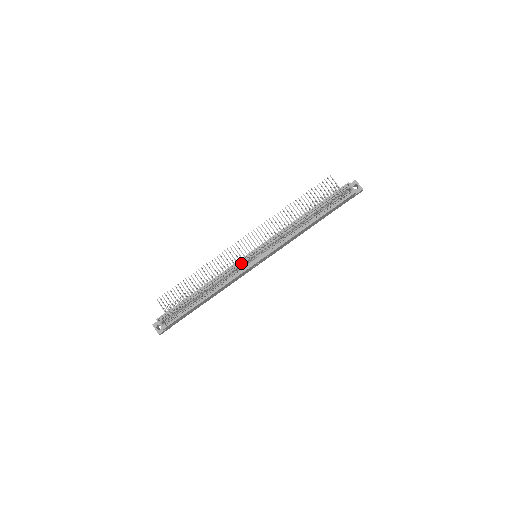
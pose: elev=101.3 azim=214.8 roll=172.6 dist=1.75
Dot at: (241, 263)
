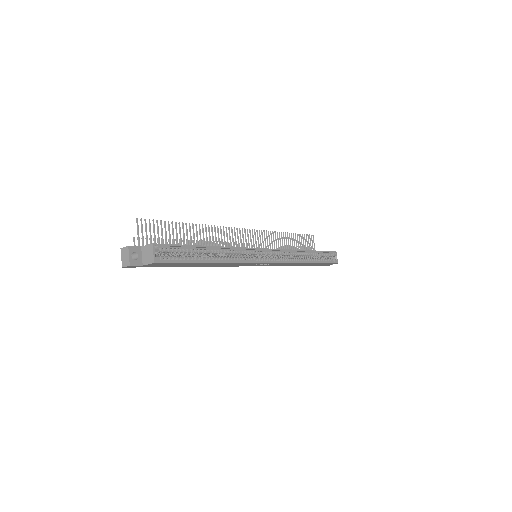
Dot at: occluded
